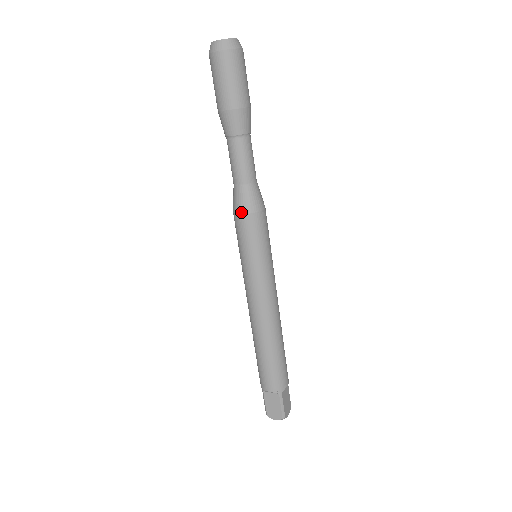
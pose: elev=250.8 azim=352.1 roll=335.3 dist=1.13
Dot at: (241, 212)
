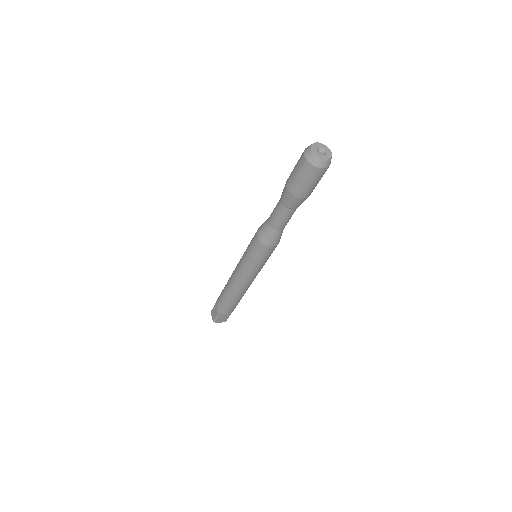
Dot at: (272, 245)
